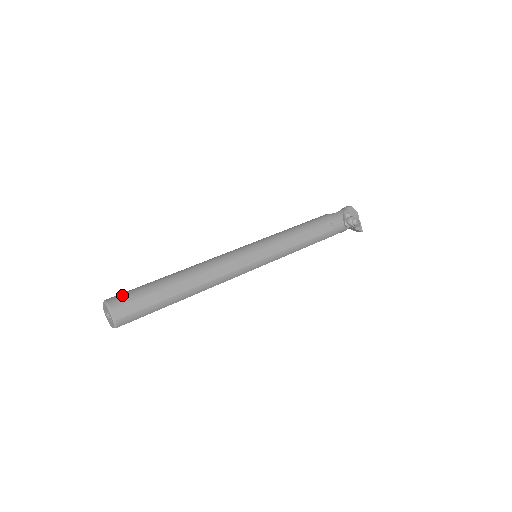
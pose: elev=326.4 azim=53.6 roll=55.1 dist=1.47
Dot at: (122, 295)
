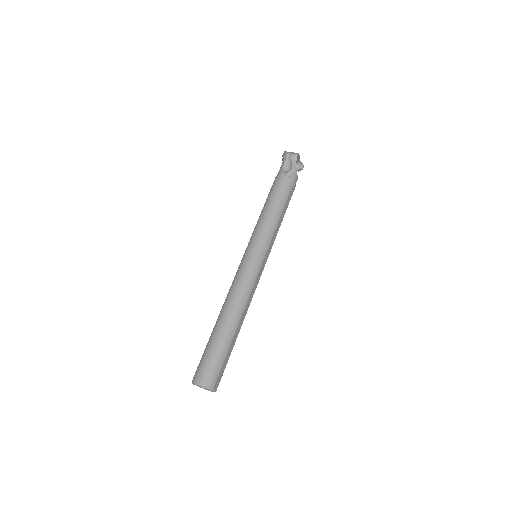
Dot at: (210, 373)
